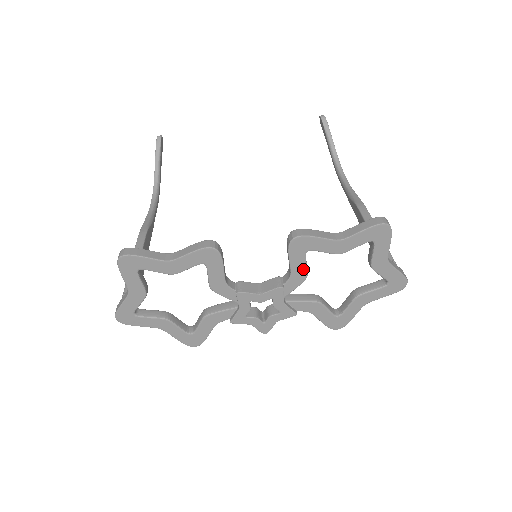
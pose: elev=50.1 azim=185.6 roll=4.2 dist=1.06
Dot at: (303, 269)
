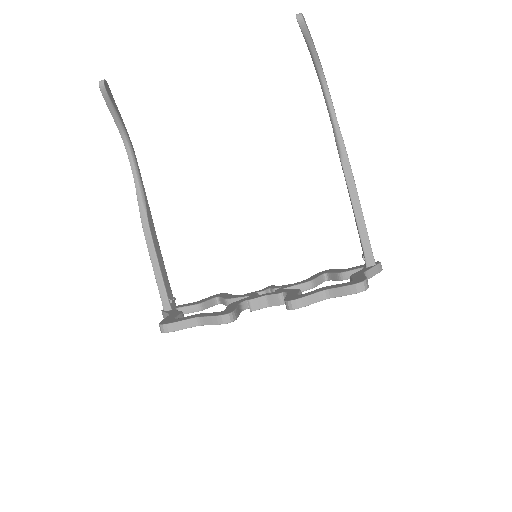
Dot at: occluded
